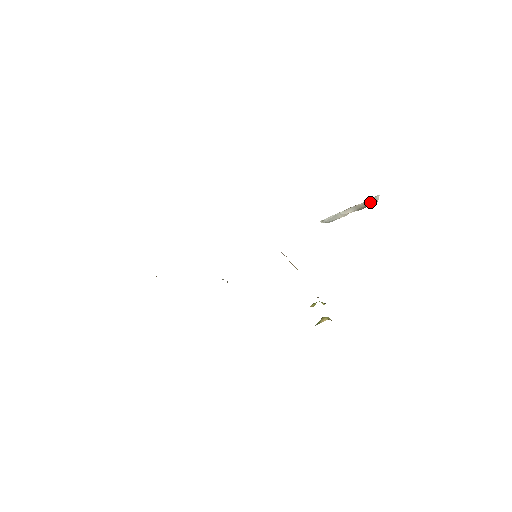
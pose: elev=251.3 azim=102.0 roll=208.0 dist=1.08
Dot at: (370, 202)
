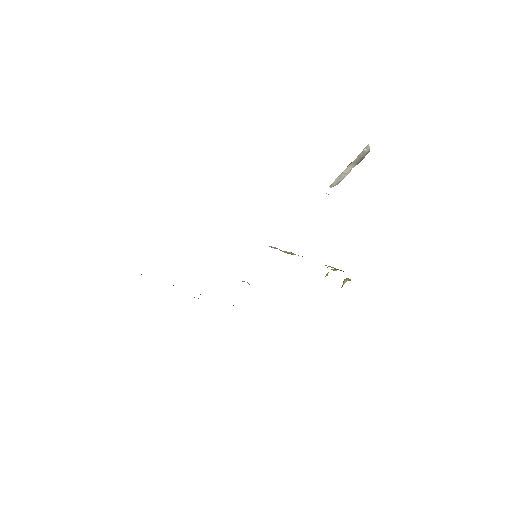
Dot at: (363, 154)
